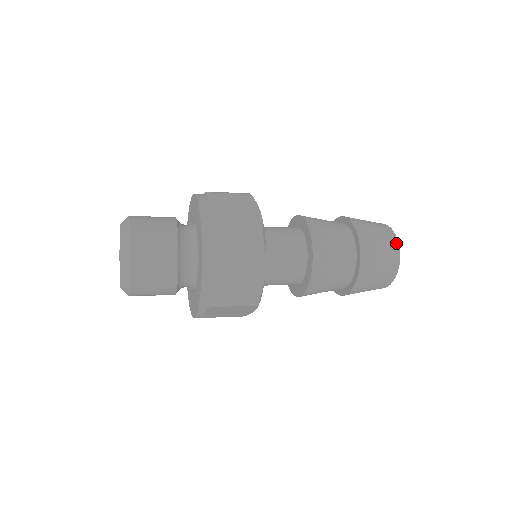
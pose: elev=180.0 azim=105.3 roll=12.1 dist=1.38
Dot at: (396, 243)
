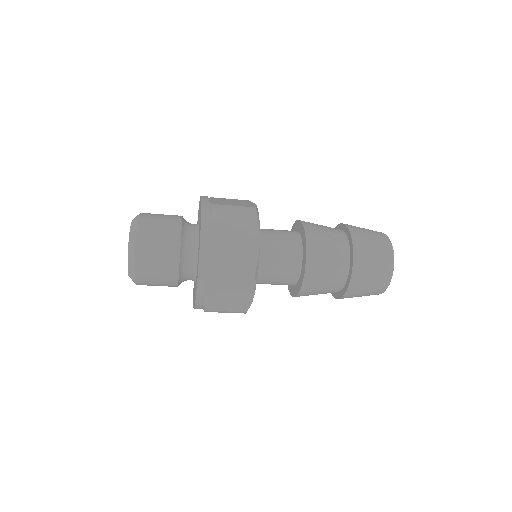
Dot at: (387, 239)
